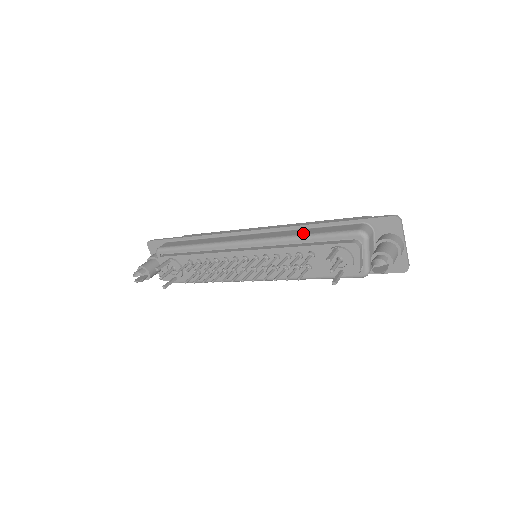
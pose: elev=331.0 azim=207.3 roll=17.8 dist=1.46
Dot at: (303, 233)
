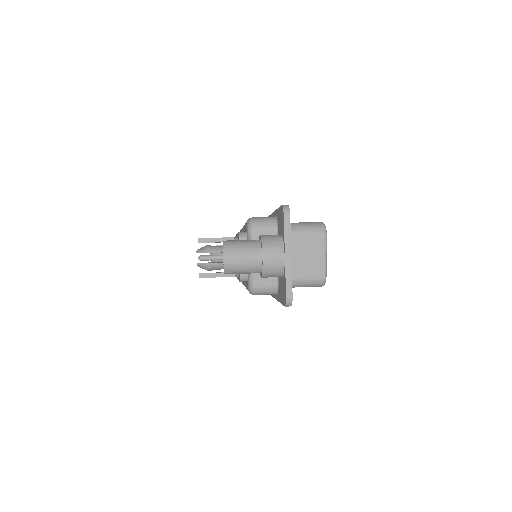
Dot at: occluded
